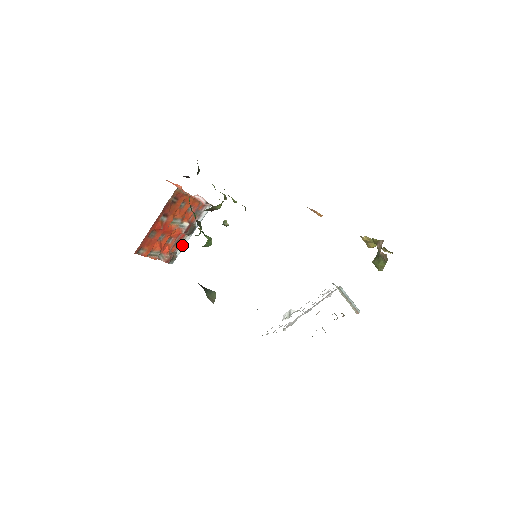
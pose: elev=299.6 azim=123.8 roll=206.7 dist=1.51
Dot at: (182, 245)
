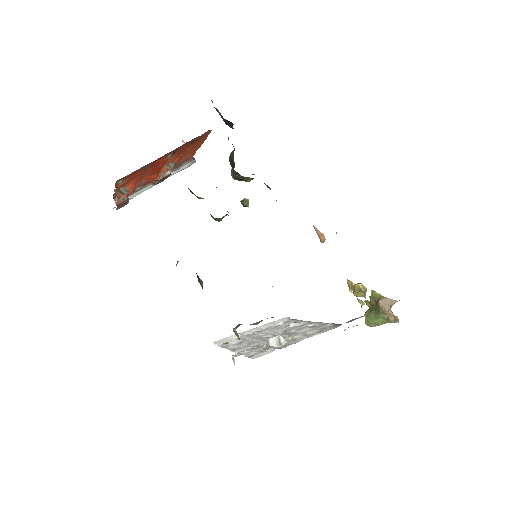
Dot at: (138, 191)
